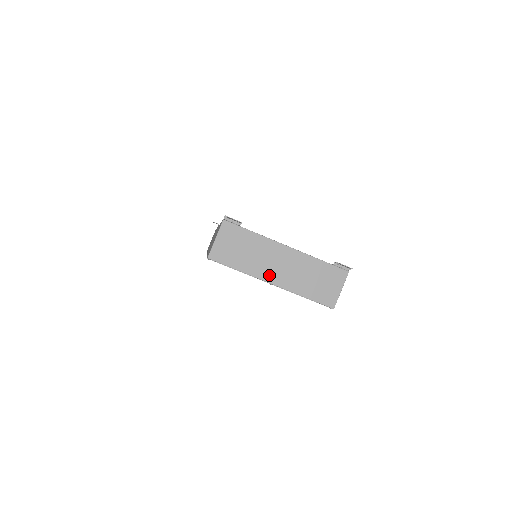
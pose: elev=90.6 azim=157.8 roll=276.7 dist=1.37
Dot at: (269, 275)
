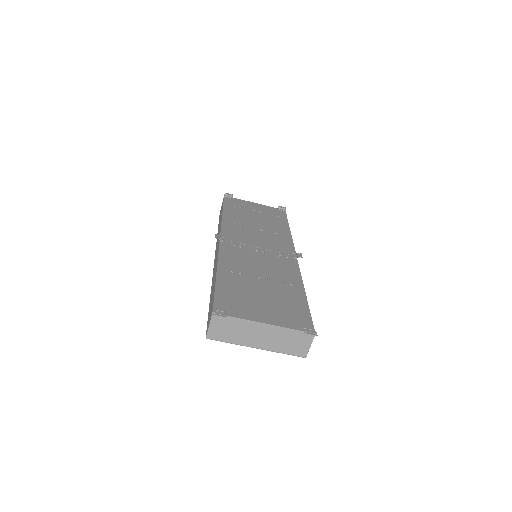
Dot at: (254, 343)
